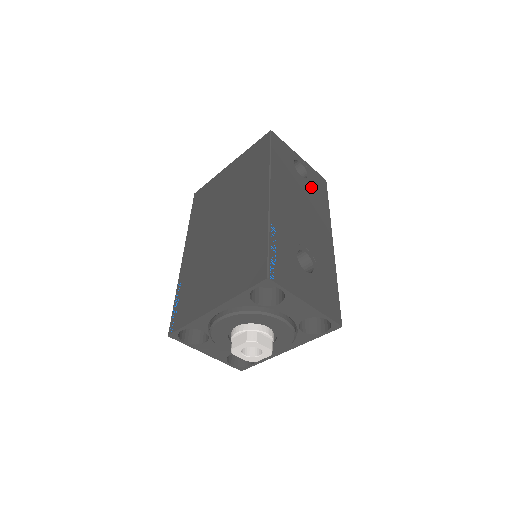
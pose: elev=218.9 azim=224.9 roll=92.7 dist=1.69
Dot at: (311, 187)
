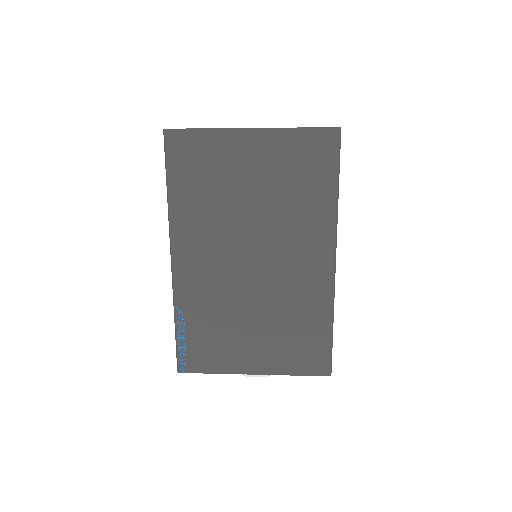
Dot at: occluded
